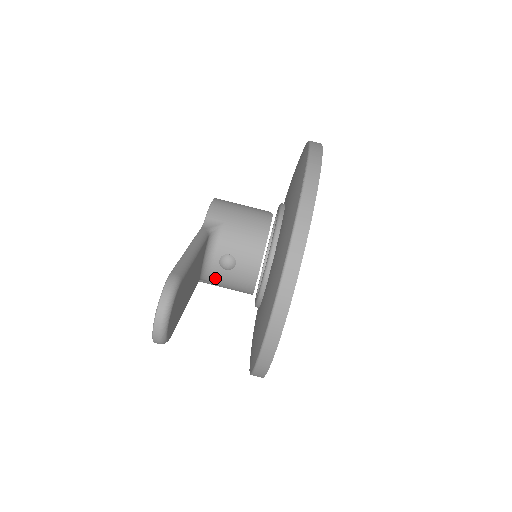
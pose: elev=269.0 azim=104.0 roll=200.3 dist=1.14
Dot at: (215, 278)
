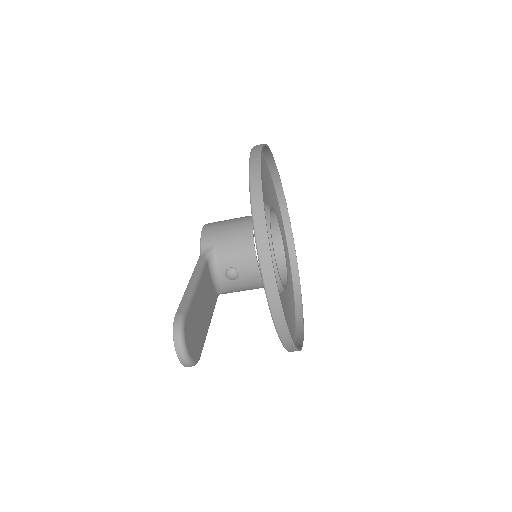
Dot at: (230, 288)
